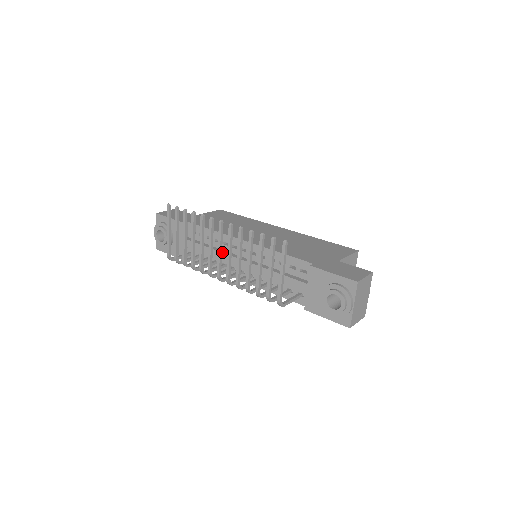
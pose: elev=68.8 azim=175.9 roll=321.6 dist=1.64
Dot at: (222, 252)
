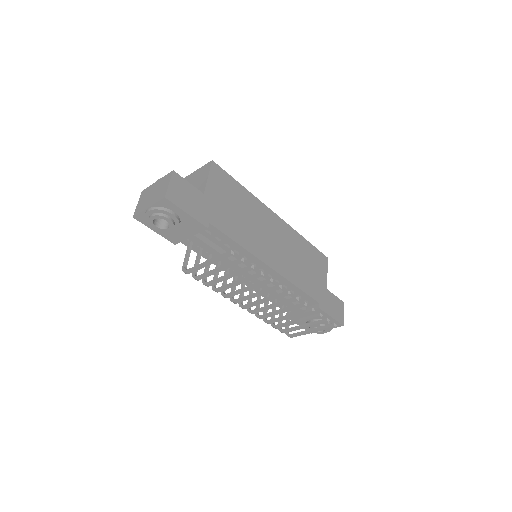
Dot at: (240, 266)
